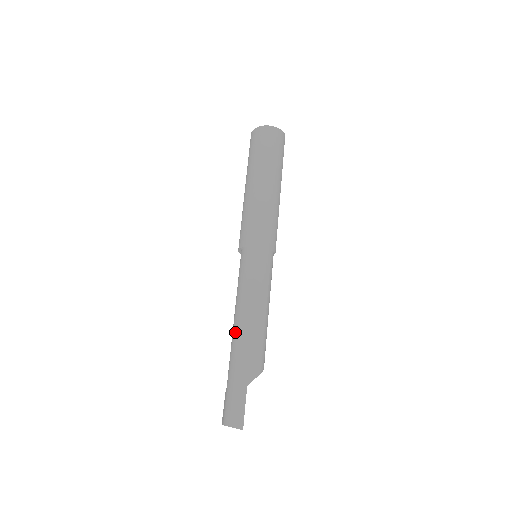
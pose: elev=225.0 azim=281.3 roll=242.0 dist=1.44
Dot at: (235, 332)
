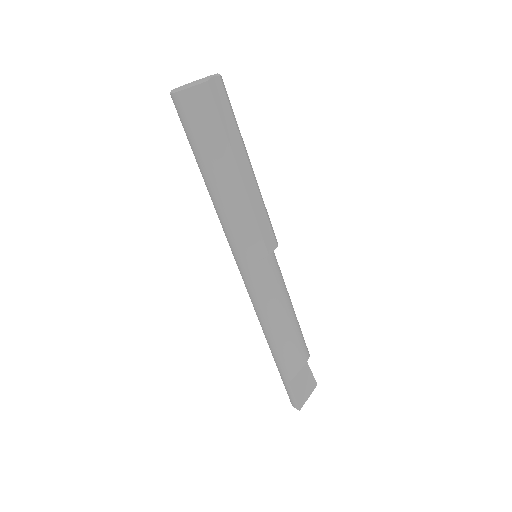
Dot at: occluded
